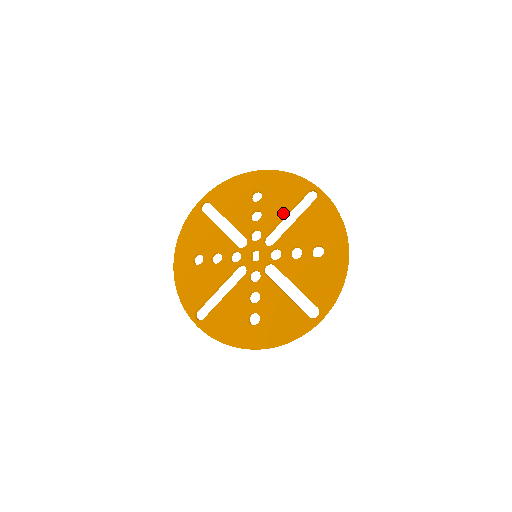
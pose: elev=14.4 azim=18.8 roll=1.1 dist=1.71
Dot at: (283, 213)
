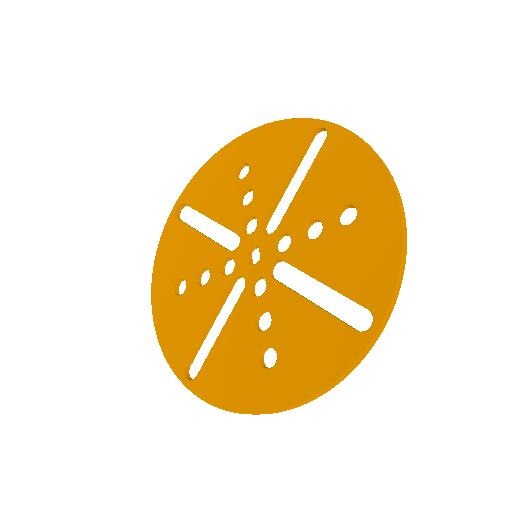
Dot at: (282, 178)
